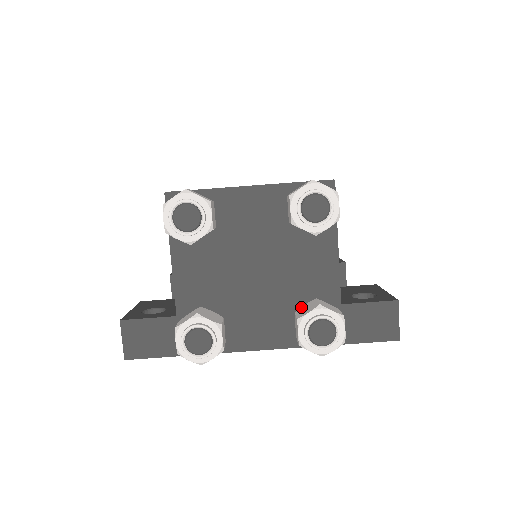
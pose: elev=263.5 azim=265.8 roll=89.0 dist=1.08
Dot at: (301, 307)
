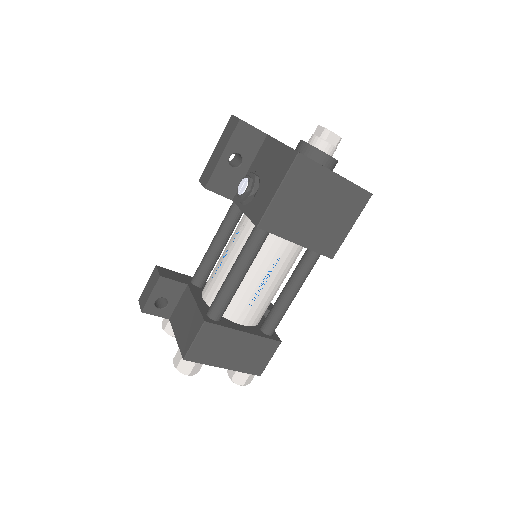
Dot at: occluded
